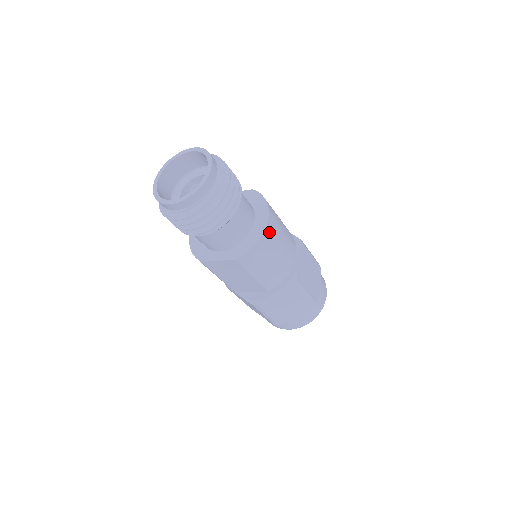
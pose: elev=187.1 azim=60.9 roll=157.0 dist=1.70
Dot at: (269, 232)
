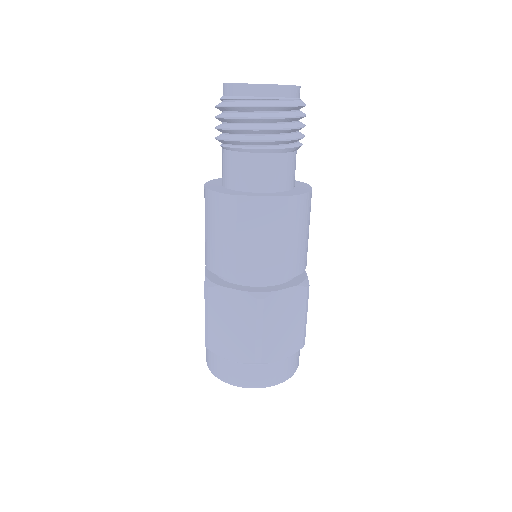
Dot at: occluded
